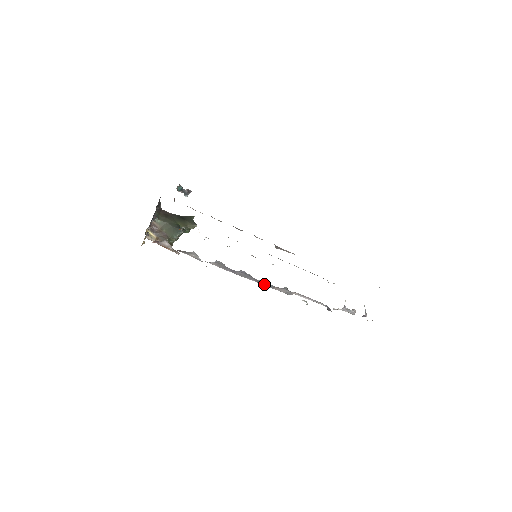
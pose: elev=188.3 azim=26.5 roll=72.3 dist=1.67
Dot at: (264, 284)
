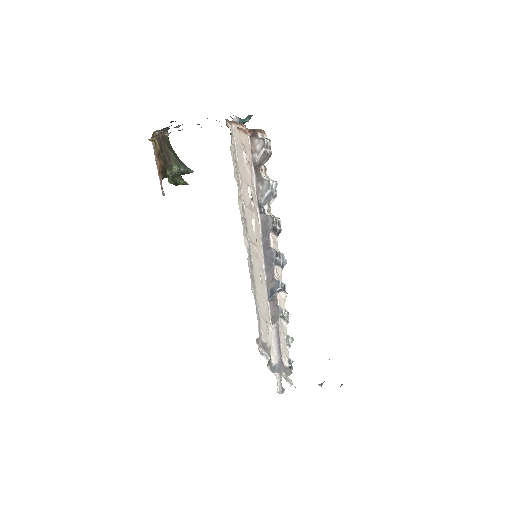
Dot at: (272, 287)
